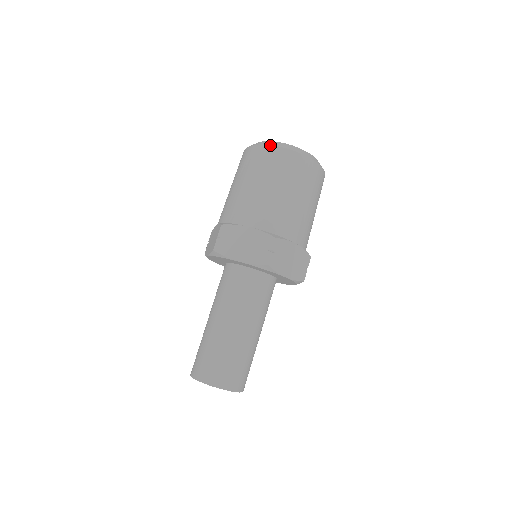
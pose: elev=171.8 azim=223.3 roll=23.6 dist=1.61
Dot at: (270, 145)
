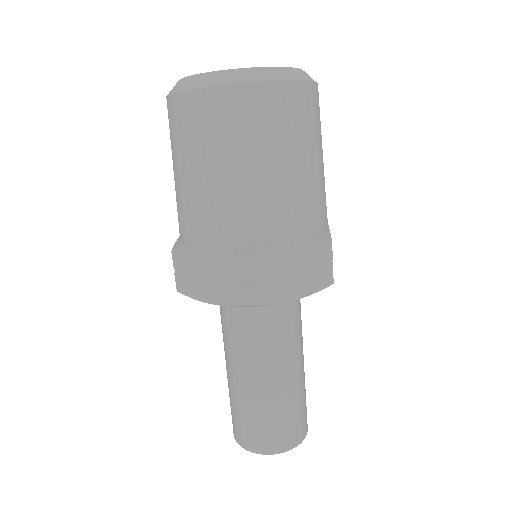
Dot at: (183, 91)
